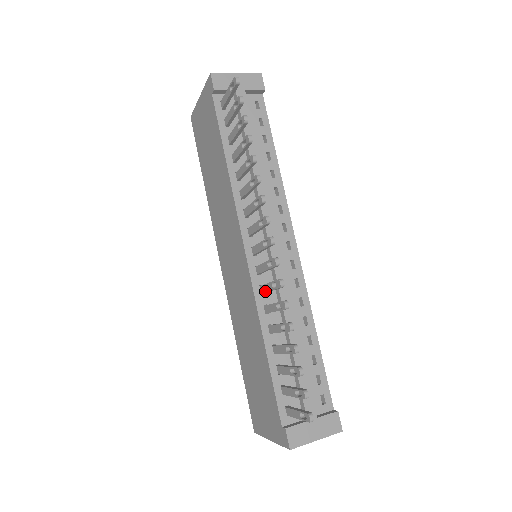
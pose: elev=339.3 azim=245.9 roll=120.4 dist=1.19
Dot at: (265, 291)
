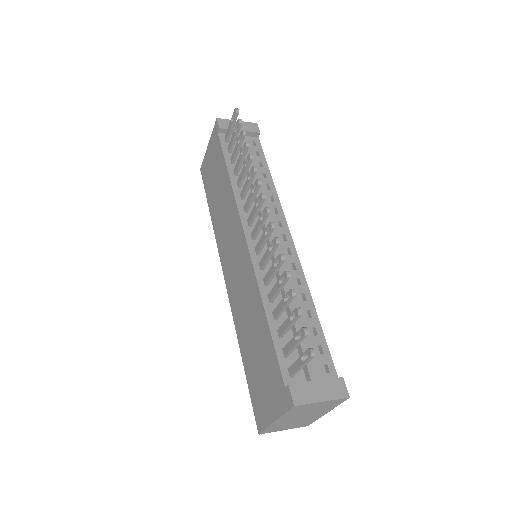
Dot at: (264, 262)
